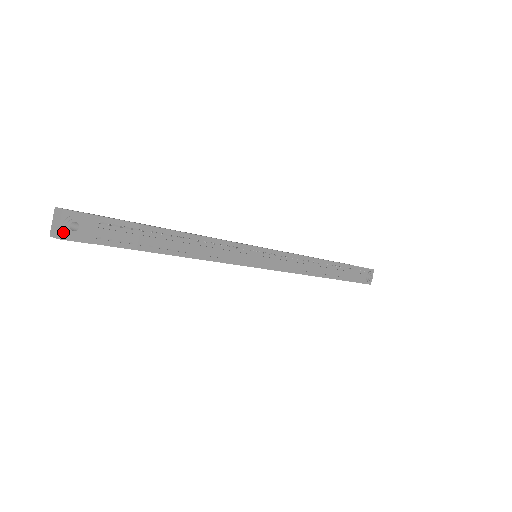
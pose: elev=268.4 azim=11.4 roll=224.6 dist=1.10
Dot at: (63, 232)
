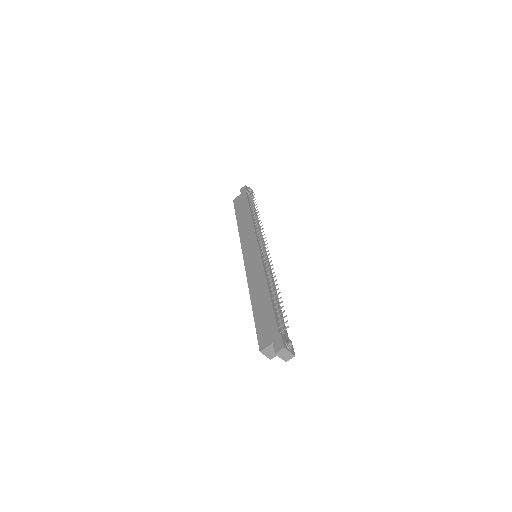
Dot at: (292, 352)
